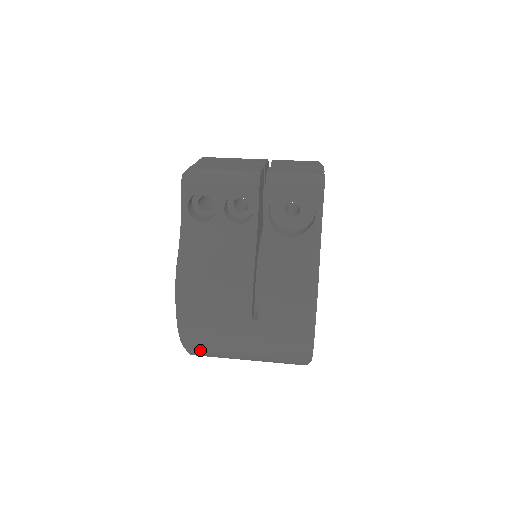
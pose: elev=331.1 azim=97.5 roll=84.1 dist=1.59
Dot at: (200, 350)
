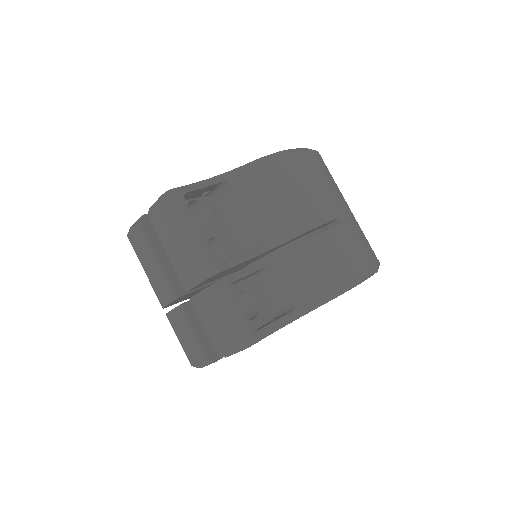
Dot at: occluded
